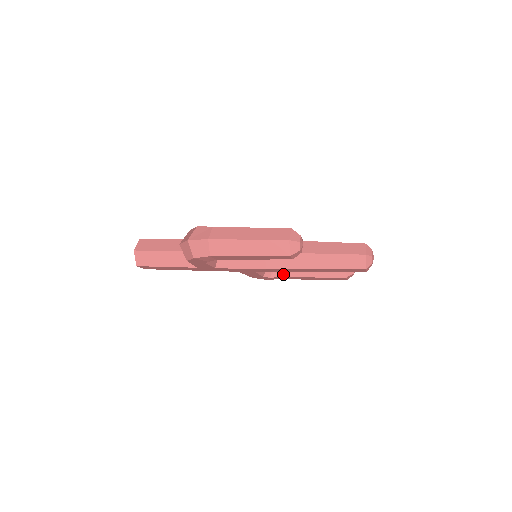
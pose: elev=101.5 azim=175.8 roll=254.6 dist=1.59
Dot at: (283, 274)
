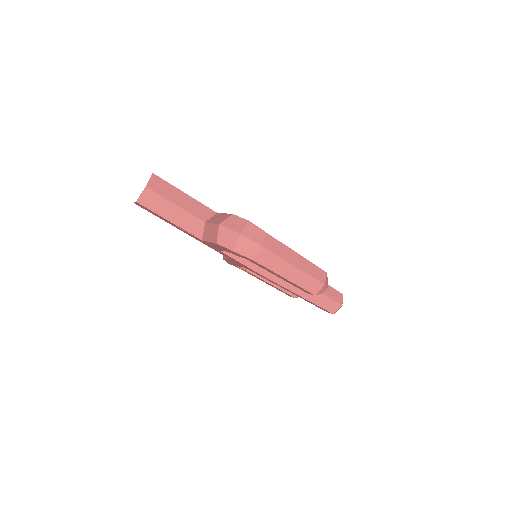
Dot at: occluded
